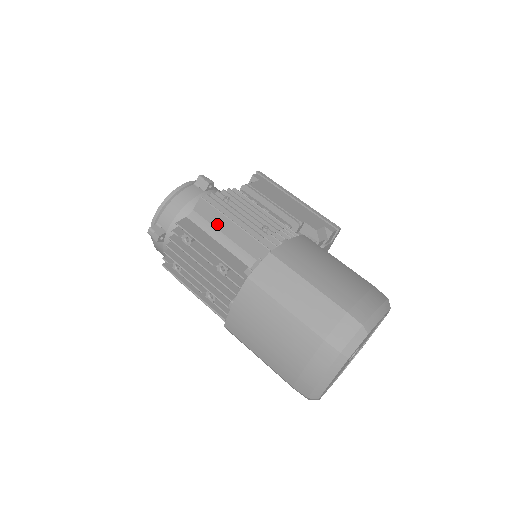
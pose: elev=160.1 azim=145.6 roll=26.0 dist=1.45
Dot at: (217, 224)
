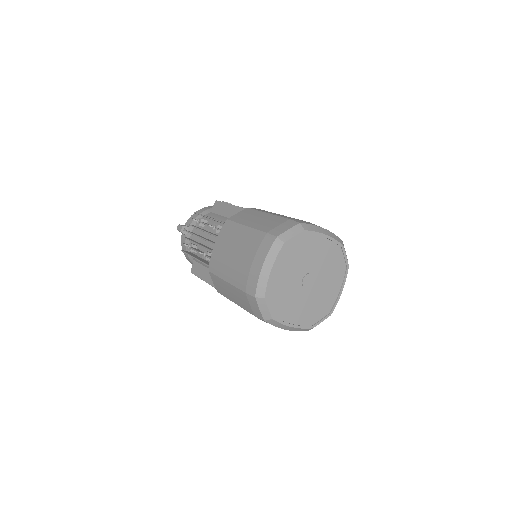
Dot at: (222, 212)
